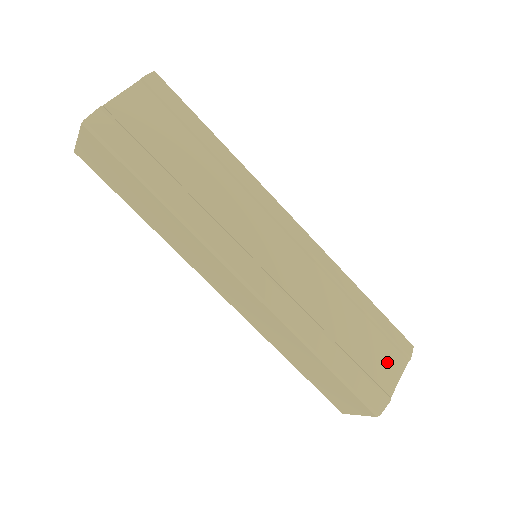
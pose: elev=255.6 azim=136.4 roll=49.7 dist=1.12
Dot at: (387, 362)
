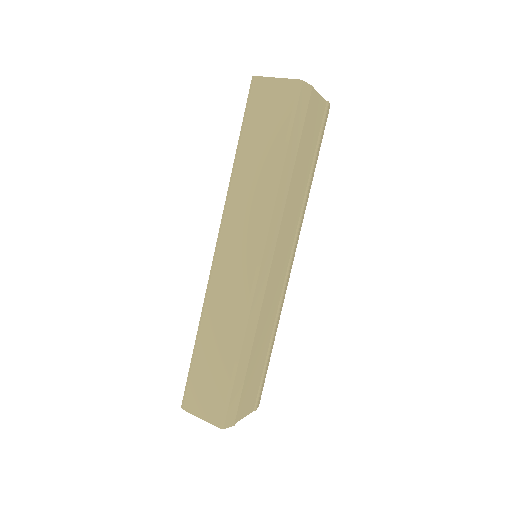
Dot at: (250, 399)
